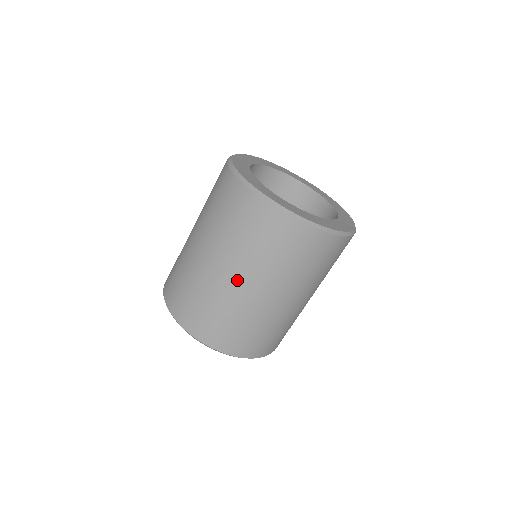
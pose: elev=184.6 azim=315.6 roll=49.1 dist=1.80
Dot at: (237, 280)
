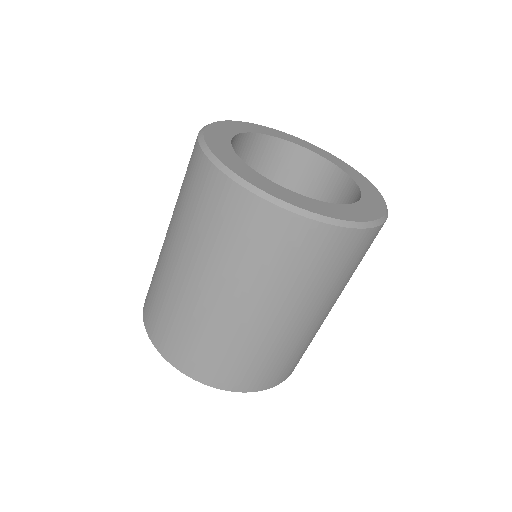
Dot at: (178, 262)
